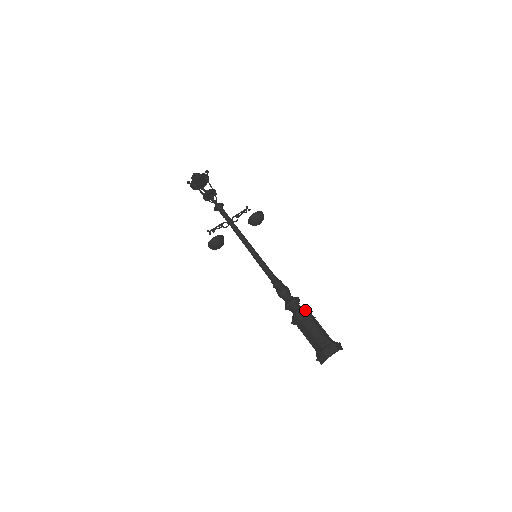
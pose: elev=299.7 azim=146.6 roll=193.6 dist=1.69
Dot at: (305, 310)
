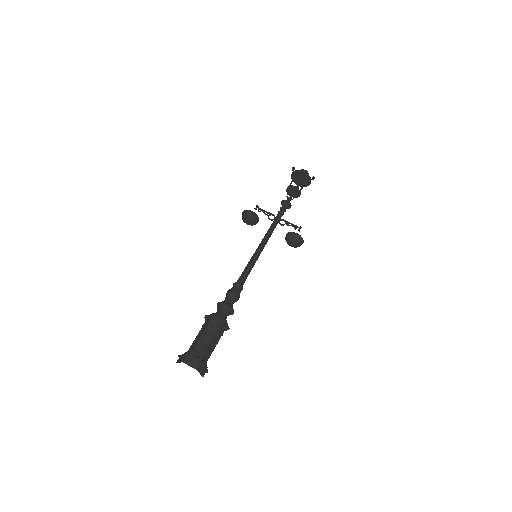
Dot at: (222, 320)
